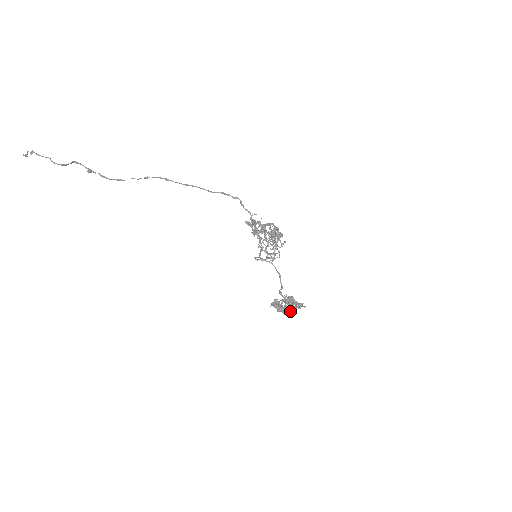
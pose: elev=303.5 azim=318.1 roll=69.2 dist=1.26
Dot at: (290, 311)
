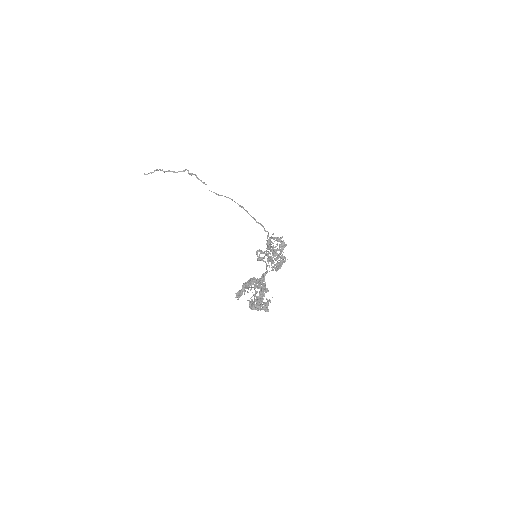
Dot at: (263, 281)
